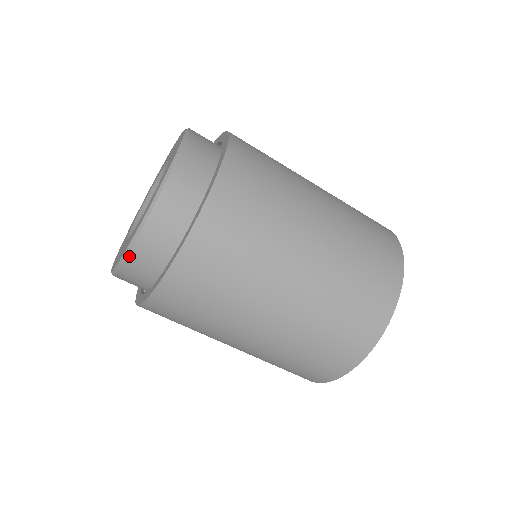
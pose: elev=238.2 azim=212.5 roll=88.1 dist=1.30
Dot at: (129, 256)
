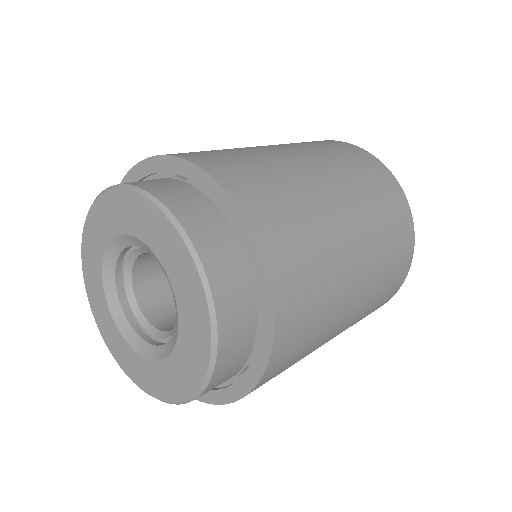
Dot at: occluded
